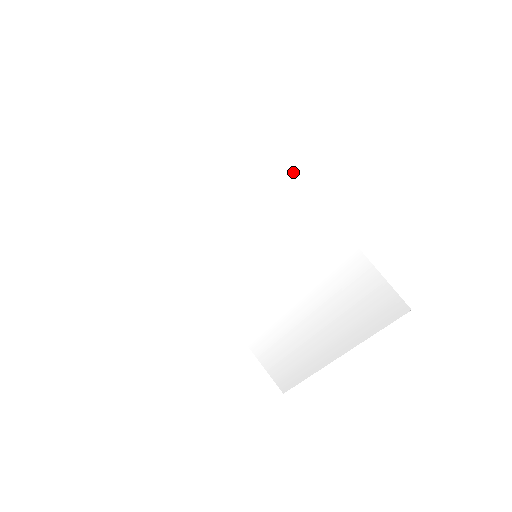
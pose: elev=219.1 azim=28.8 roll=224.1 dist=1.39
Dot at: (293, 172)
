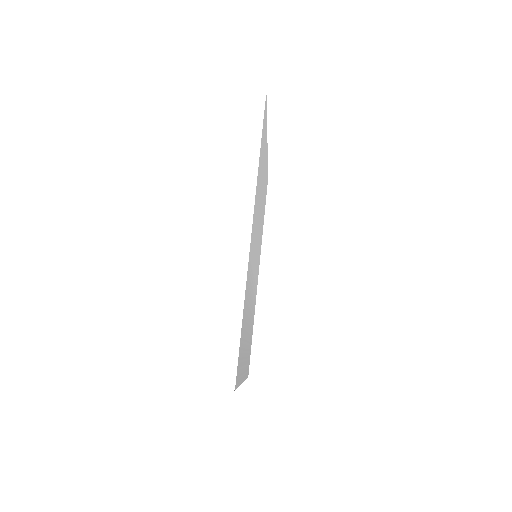
Dot at: occluded
